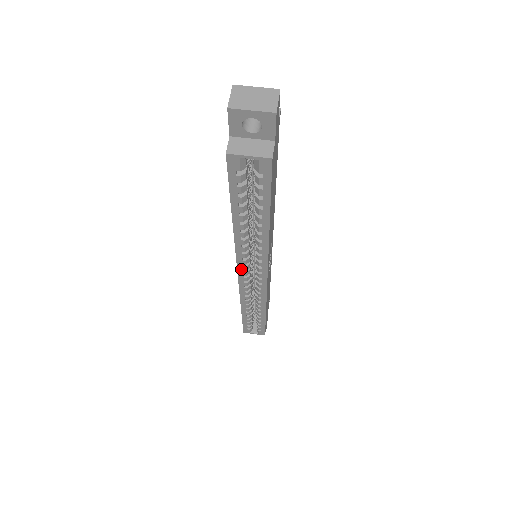
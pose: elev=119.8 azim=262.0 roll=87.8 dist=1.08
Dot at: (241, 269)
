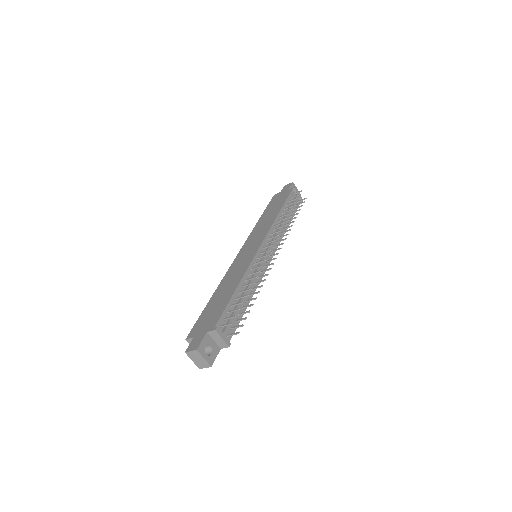
Dot at: occluded
